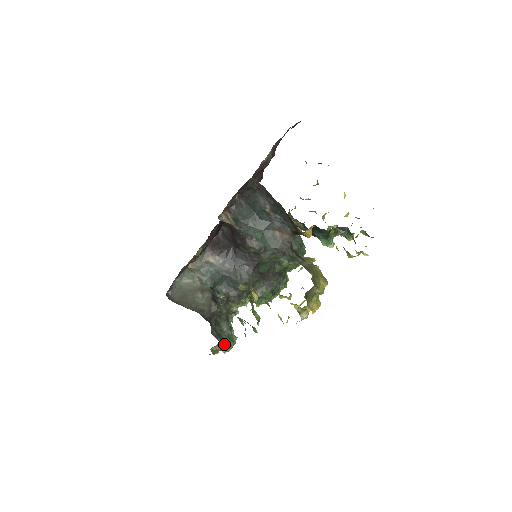
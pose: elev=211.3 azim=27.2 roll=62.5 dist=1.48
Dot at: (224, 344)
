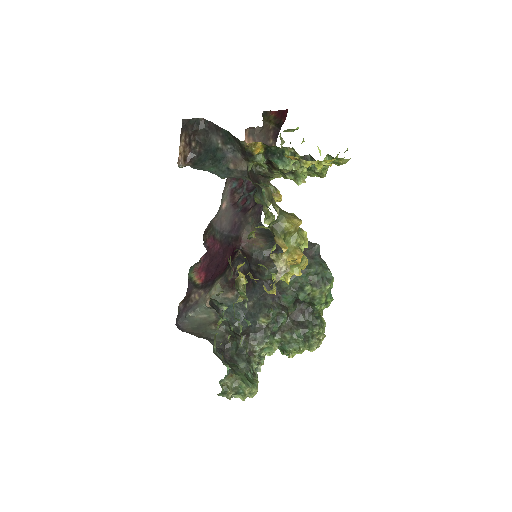
Dot at: (238, 381)
